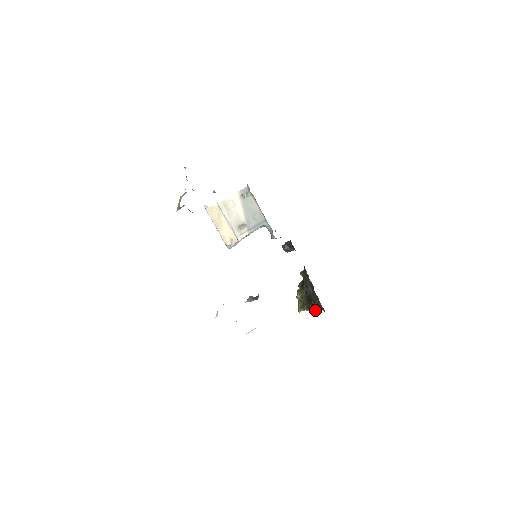
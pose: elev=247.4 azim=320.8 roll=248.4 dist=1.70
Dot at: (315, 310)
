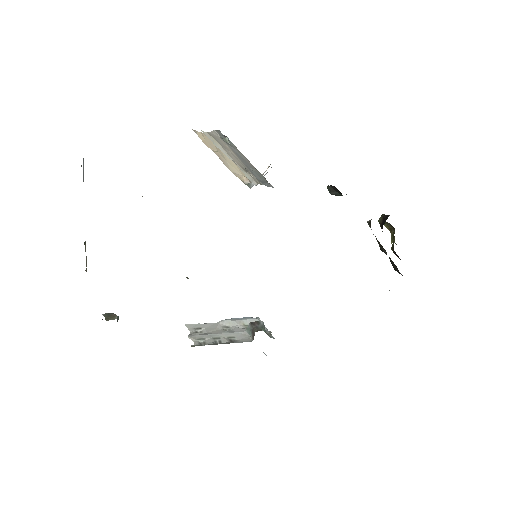
Dot at: occluded
